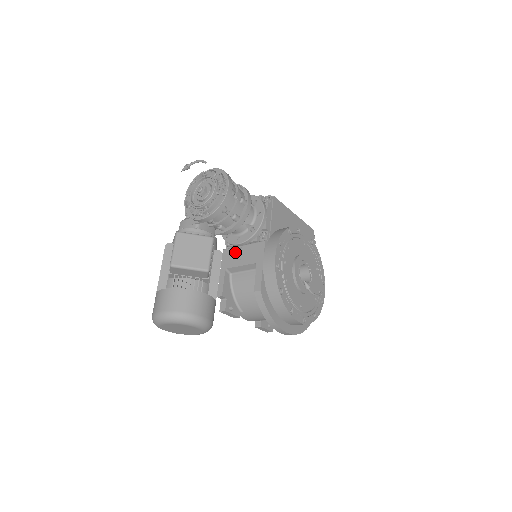
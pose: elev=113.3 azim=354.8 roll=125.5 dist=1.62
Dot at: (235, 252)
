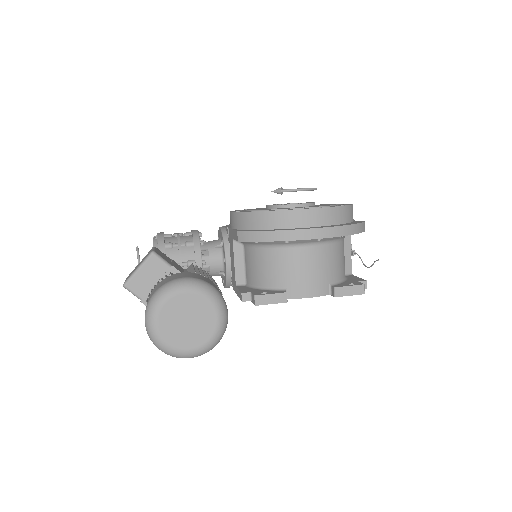
Dot at: (232, 270)
